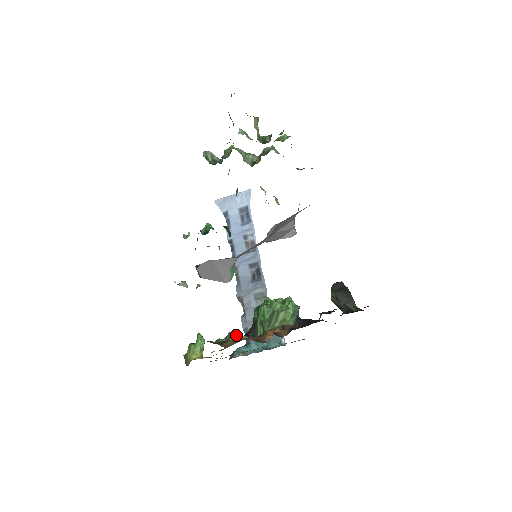
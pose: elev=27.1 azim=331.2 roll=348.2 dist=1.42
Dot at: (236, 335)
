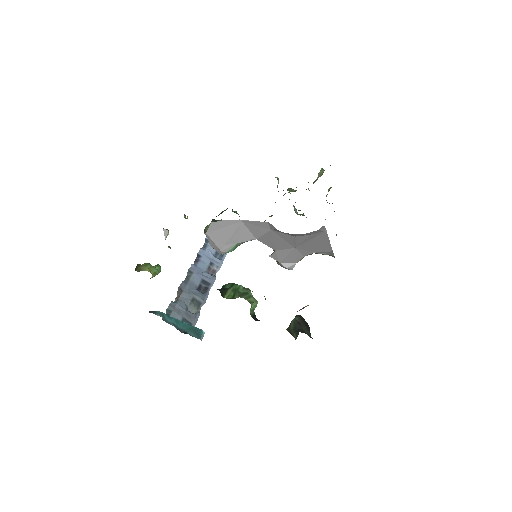
Dot at: occluded
